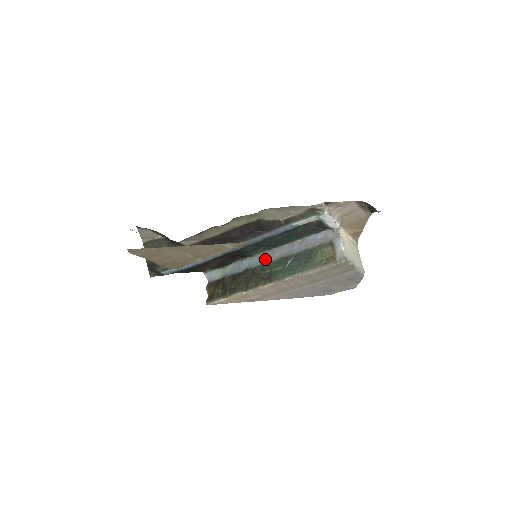
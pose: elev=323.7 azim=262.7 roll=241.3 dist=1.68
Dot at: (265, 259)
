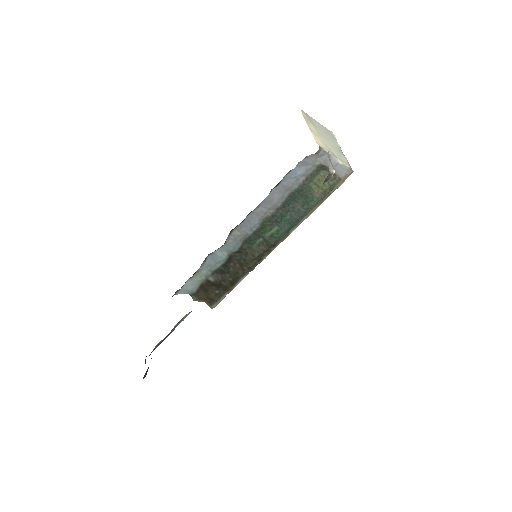
Dot at: (245, 235)
